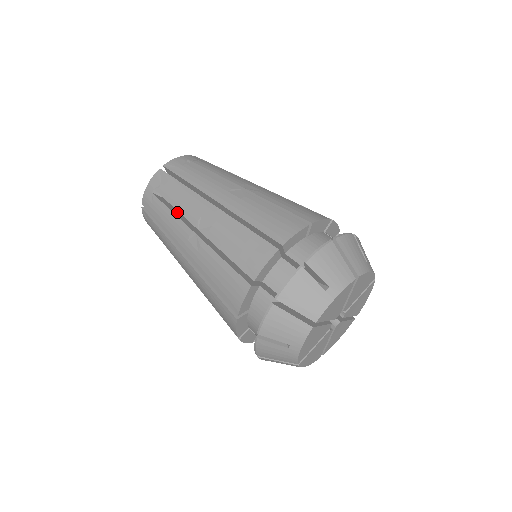
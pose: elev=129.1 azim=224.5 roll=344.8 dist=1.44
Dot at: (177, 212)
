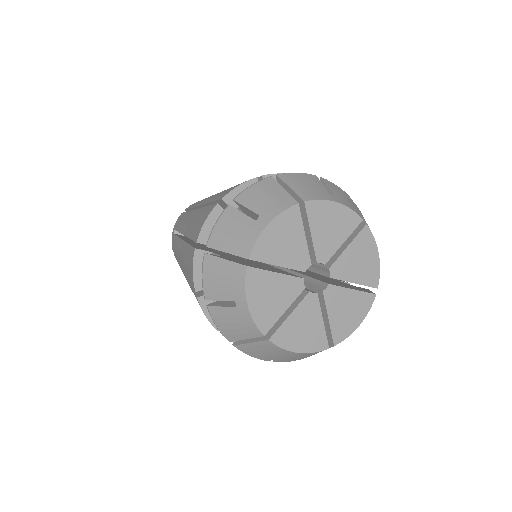
Dot at: occluded
